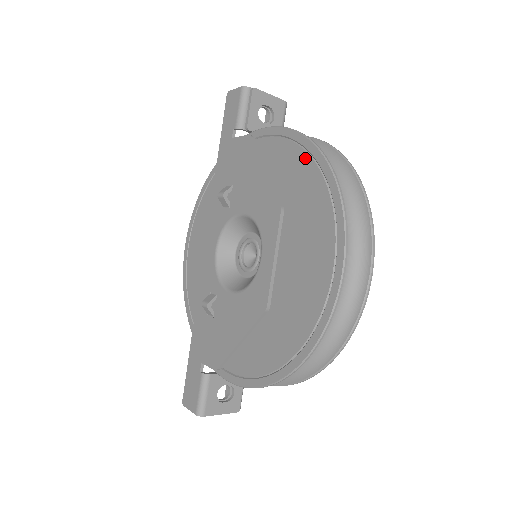
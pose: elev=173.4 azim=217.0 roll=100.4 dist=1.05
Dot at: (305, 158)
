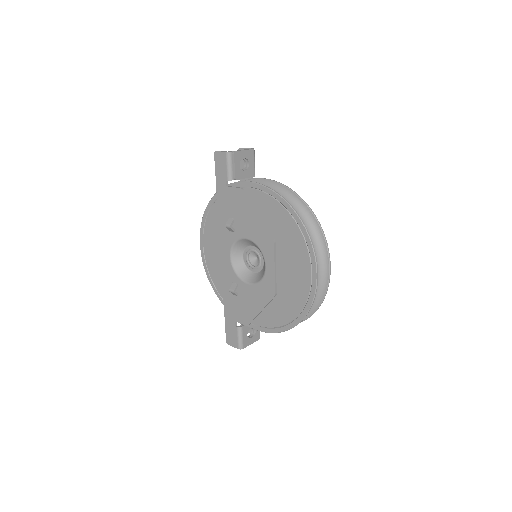
Dot at: (283, 210)
